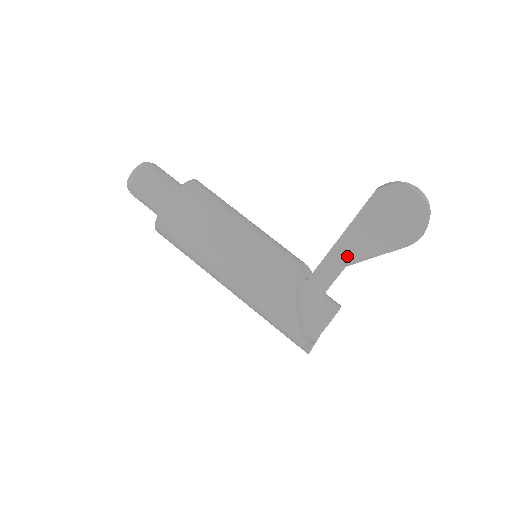
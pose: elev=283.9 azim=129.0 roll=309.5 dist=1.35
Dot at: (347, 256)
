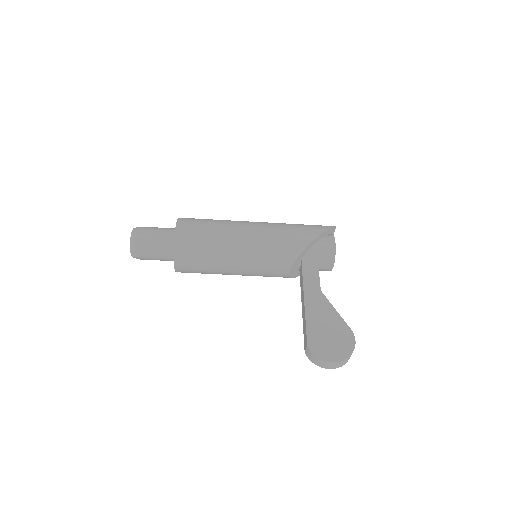
Dot at: occluded
